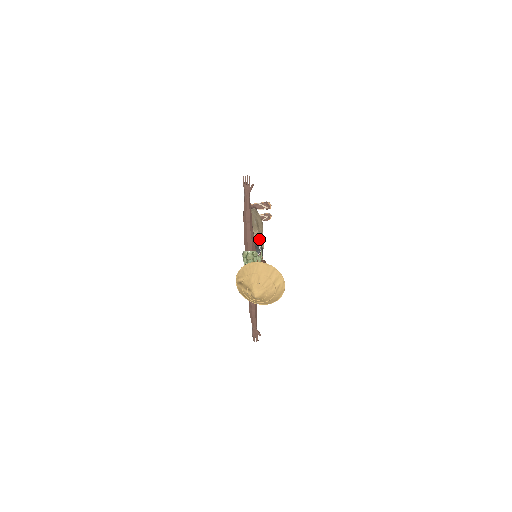
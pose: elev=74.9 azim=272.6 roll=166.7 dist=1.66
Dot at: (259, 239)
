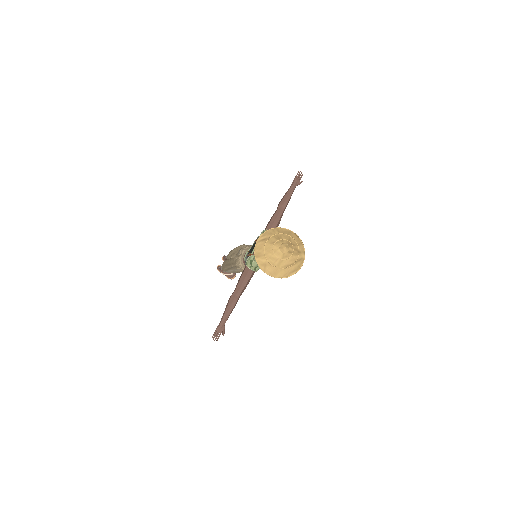
Dot at: occluded
